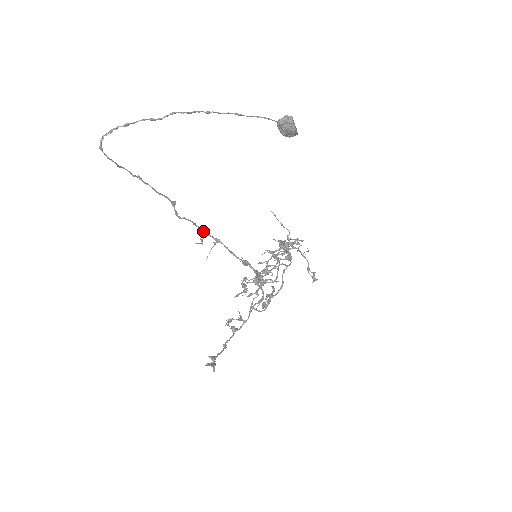
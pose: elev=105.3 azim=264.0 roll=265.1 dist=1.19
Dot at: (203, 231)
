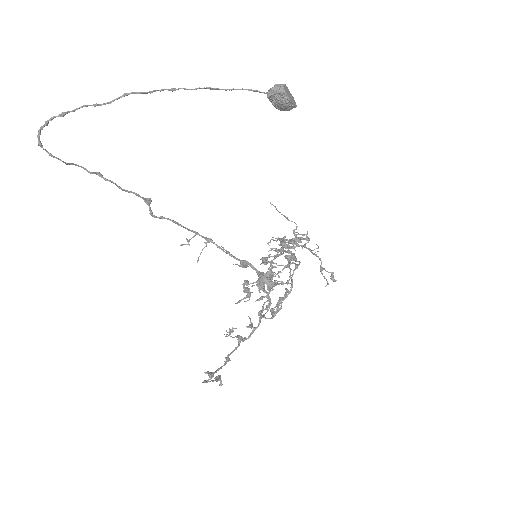
Dot at: (189, 230)
